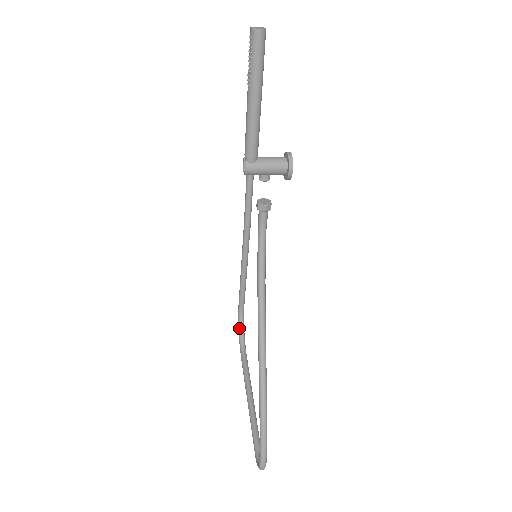
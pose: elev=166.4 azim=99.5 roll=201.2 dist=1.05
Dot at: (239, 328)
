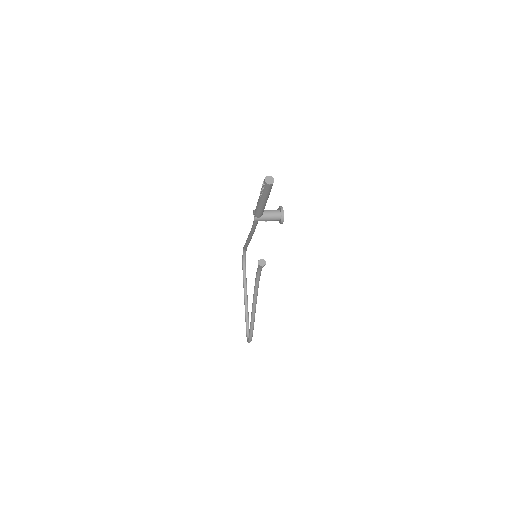
Dot at: (243, 257)
